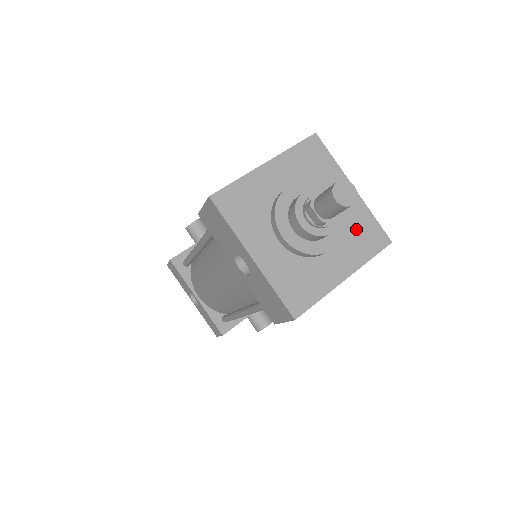
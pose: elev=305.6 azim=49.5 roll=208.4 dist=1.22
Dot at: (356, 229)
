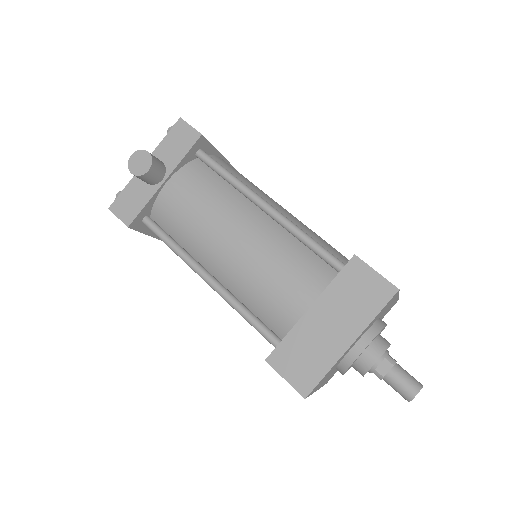
Dot at: occluded
